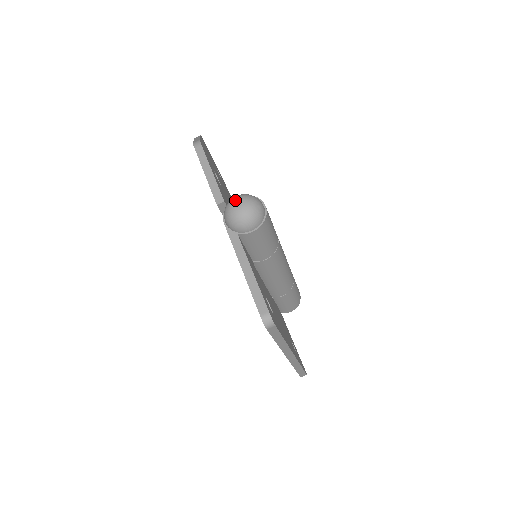
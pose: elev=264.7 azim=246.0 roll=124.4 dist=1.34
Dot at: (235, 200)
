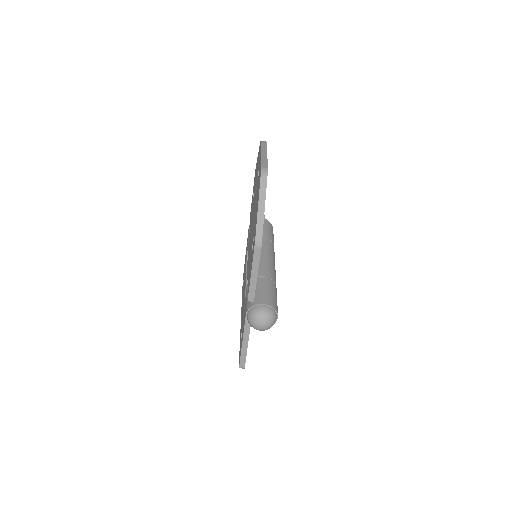
Dot at: (261, 321)
